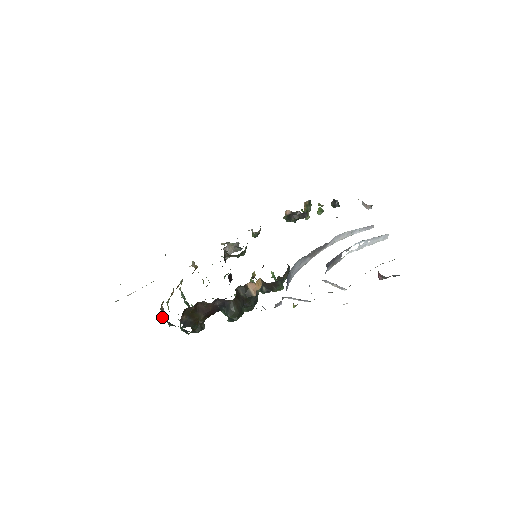
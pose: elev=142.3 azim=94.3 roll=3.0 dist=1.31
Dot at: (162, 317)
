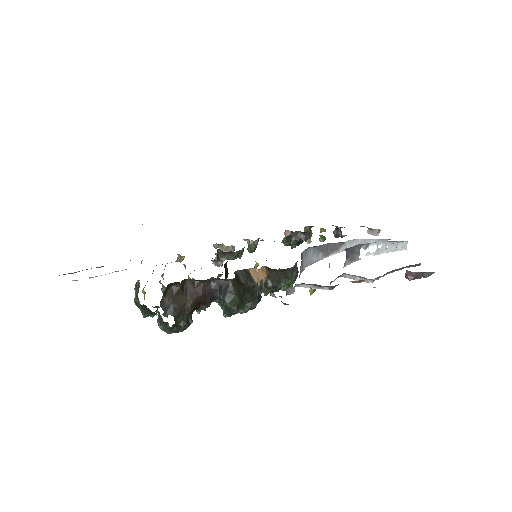
Dot at: (135, 301)
